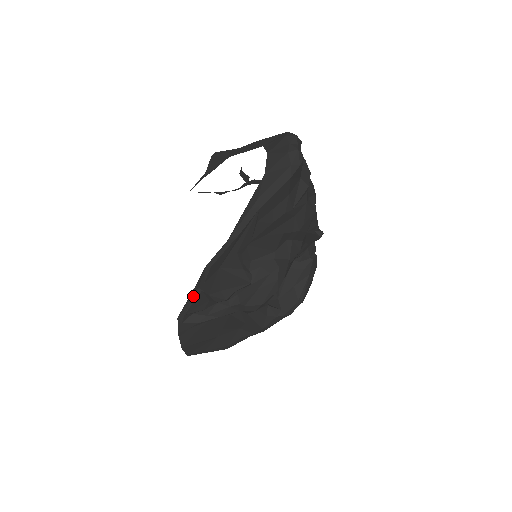
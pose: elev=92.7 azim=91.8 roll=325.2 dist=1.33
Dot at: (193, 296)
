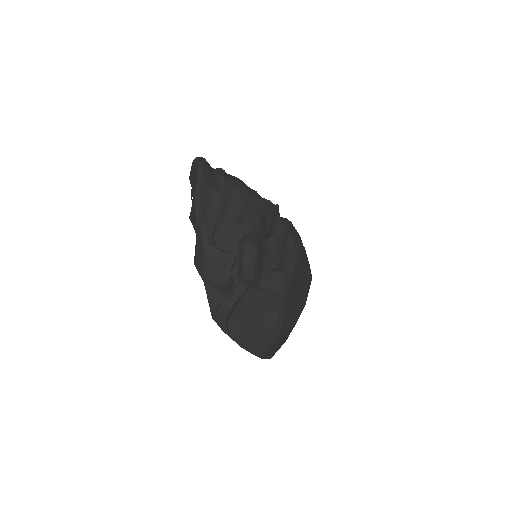
Dot at: (206, 293)
